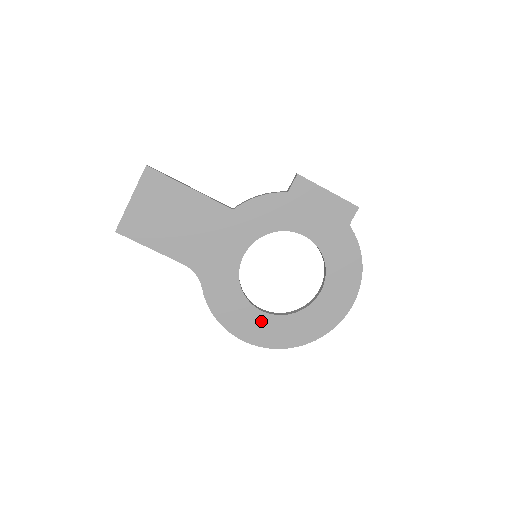
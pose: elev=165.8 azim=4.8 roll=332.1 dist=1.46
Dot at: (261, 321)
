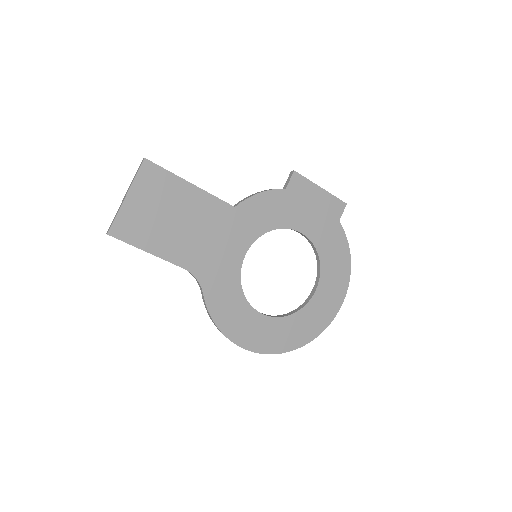
Dot at: (262, 325)
